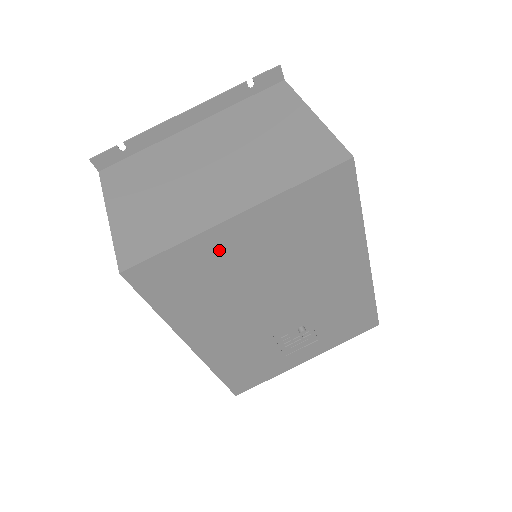
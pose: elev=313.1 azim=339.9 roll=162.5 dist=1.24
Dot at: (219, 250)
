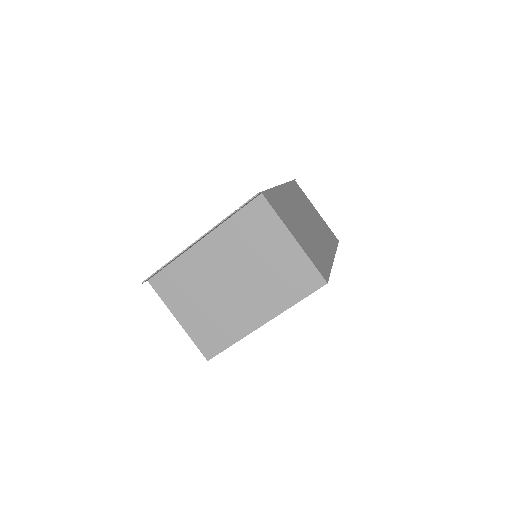
Dot at: occluded
